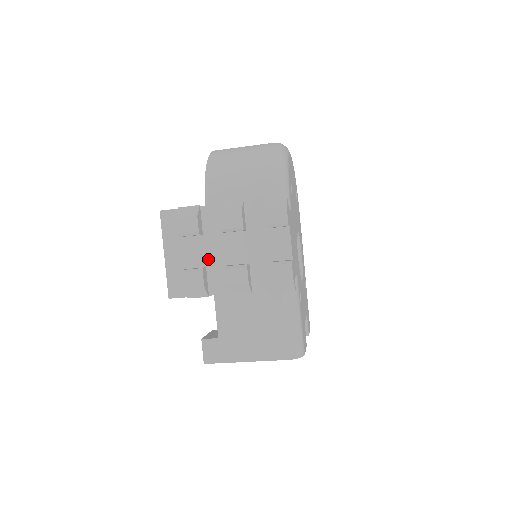
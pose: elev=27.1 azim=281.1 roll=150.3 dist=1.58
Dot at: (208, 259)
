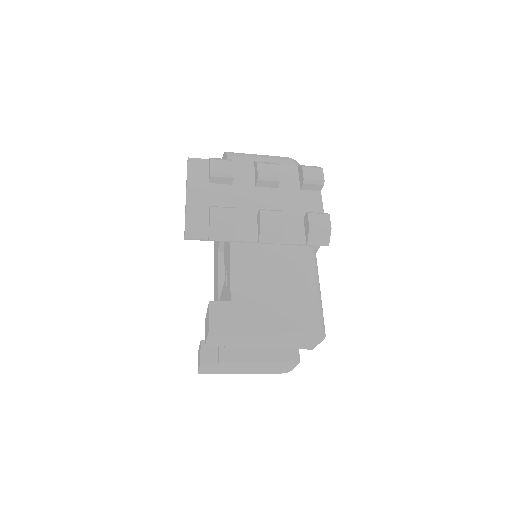
Dot at: (236, 206)
